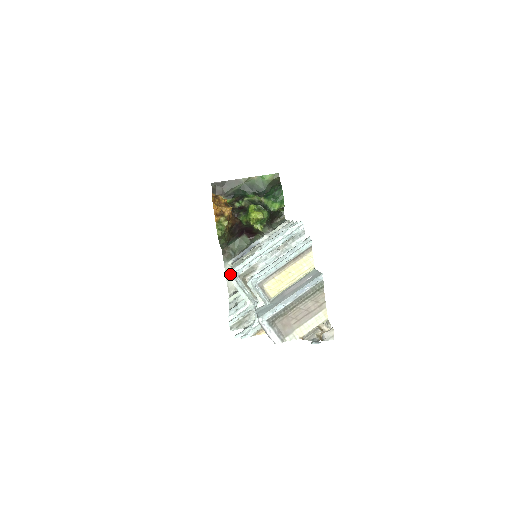
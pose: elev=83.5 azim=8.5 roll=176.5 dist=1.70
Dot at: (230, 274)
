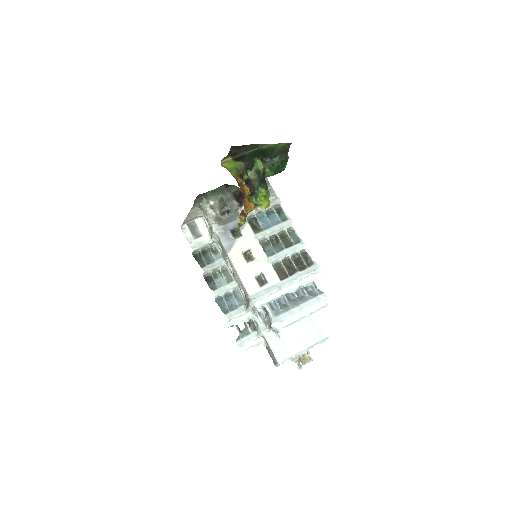
Dot at: (253, 304)
